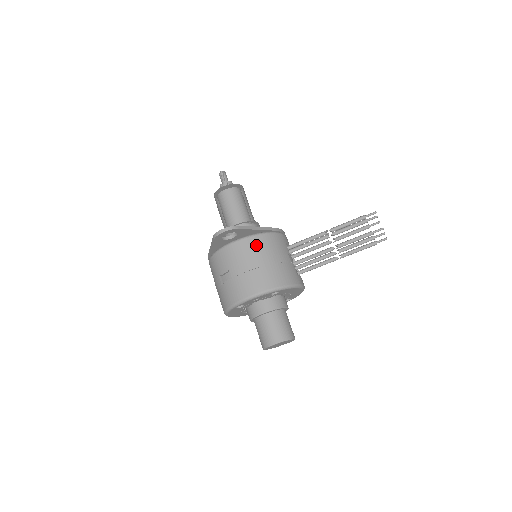
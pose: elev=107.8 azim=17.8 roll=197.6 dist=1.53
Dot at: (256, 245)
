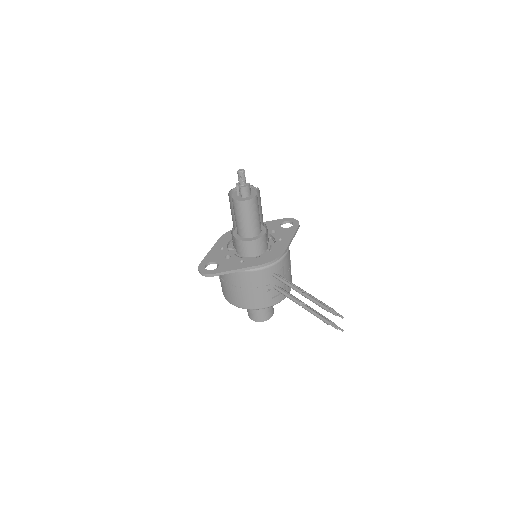
Dot at: (236, 277)
